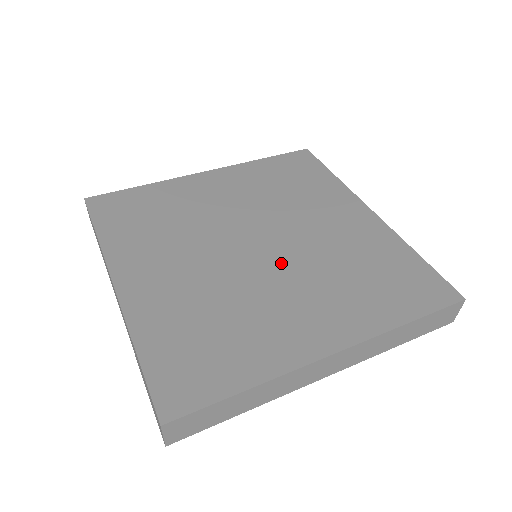
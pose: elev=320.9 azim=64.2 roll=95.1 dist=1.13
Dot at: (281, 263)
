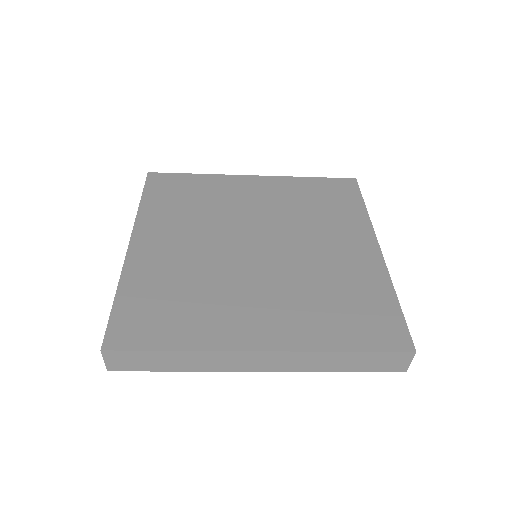
Dot at: (267, 266)
